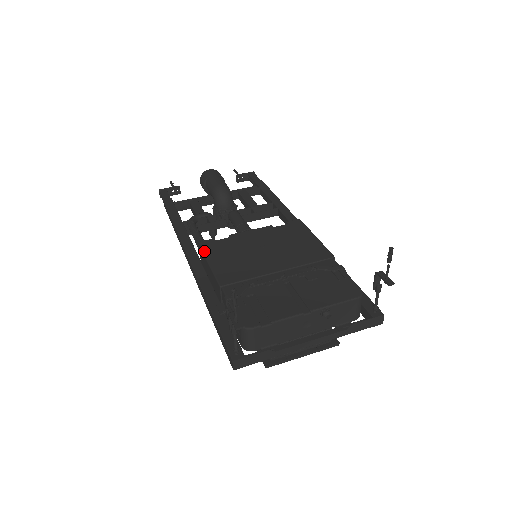
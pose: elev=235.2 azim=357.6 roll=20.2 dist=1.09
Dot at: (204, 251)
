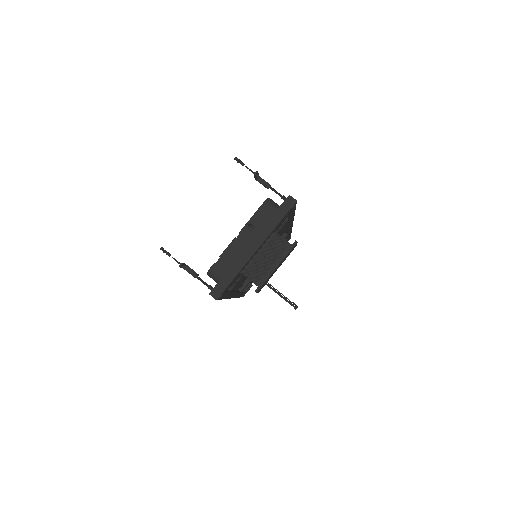
Dot at: occluded
